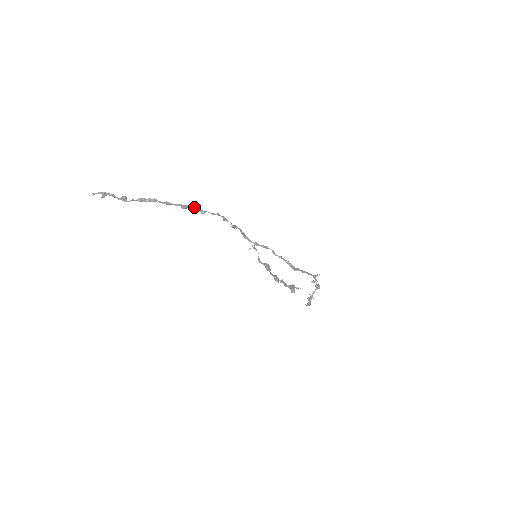
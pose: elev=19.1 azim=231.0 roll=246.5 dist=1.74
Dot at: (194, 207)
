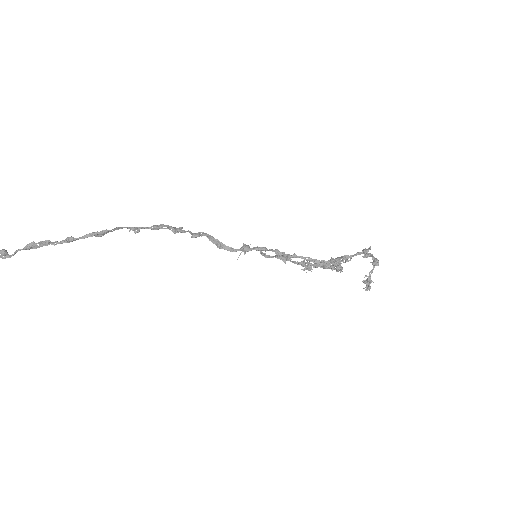
Dot at: (117, 228)
